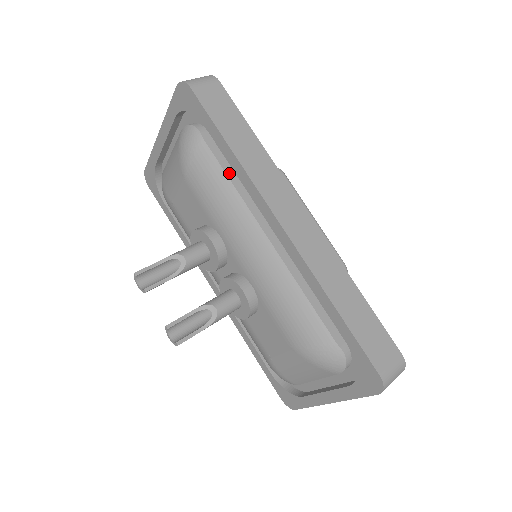
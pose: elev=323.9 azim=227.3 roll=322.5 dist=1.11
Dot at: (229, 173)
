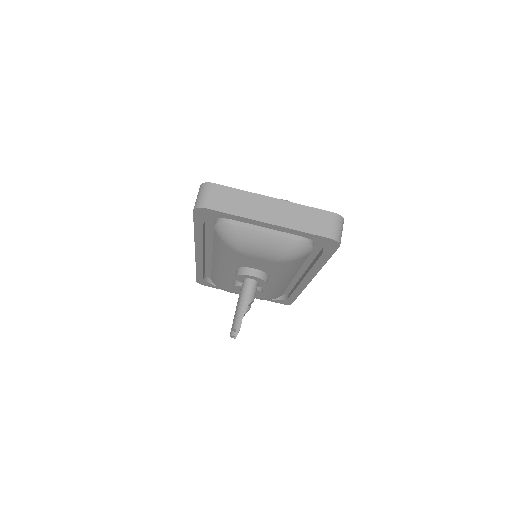
Dot at: occluded
